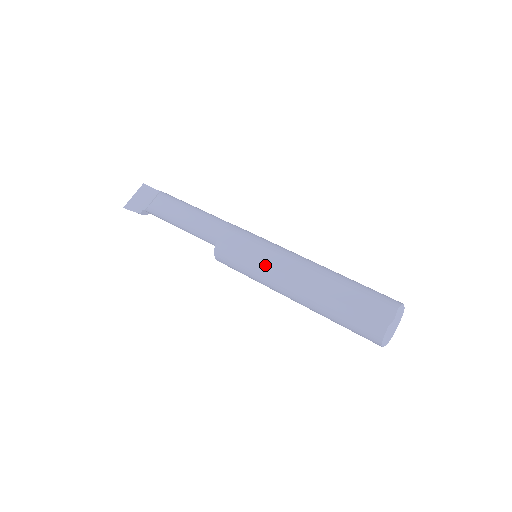
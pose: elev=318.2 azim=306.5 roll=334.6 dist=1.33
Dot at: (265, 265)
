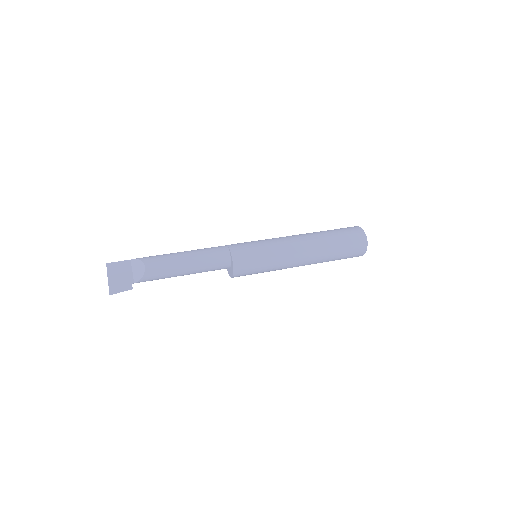
Dot at: (279, 257)
